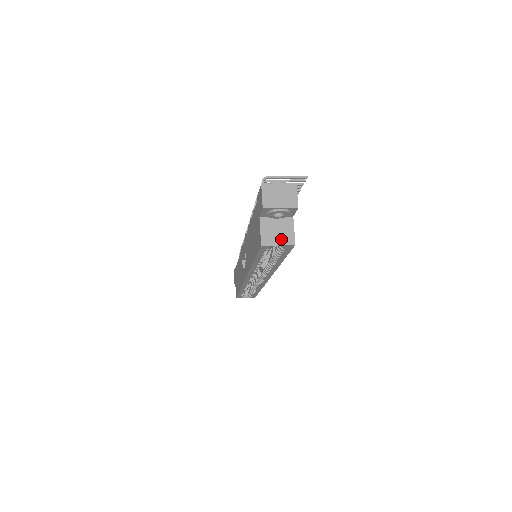
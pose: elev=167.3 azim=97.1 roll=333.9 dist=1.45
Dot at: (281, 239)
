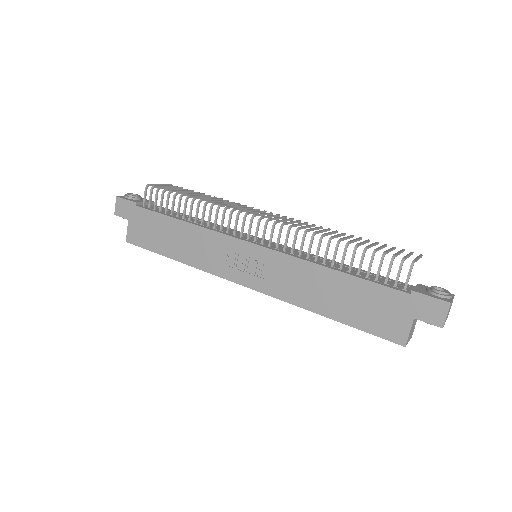
Dot at: (411, 335)
